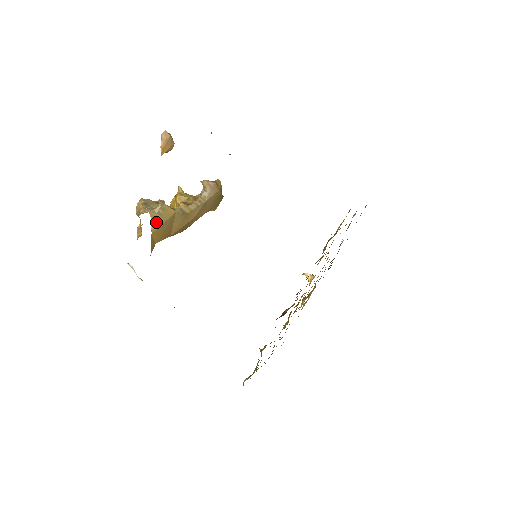
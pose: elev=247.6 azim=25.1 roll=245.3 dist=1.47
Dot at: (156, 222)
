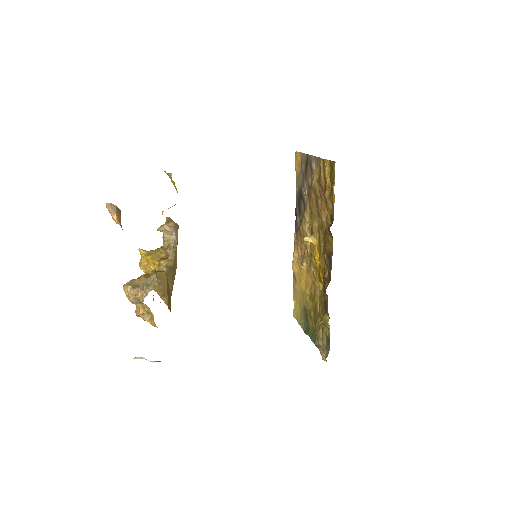
Dot at: (163, 294)
